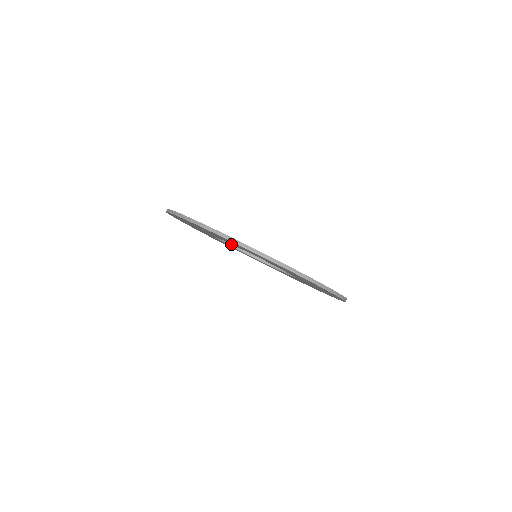
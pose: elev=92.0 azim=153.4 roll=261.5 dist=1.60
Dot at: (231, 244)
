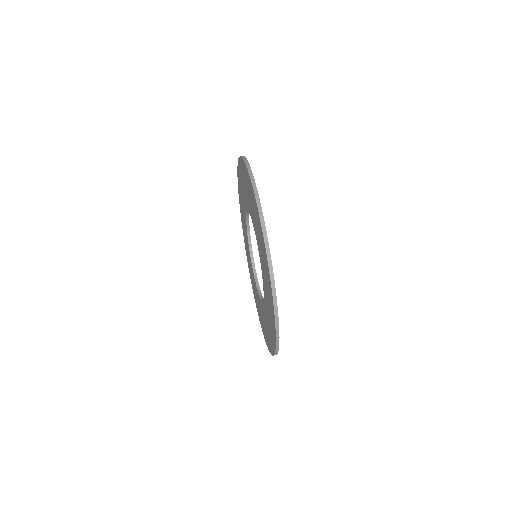
Dot at: (248, 216)
